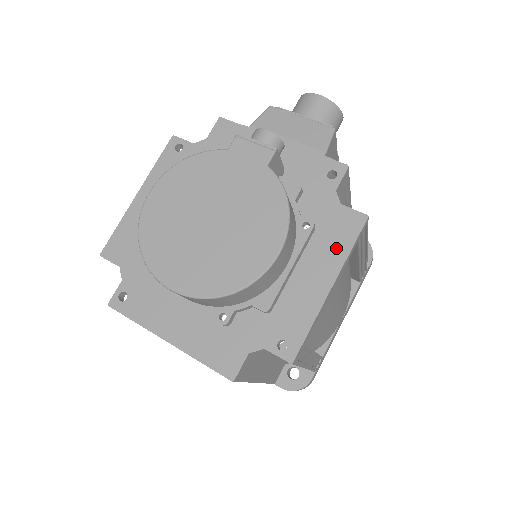
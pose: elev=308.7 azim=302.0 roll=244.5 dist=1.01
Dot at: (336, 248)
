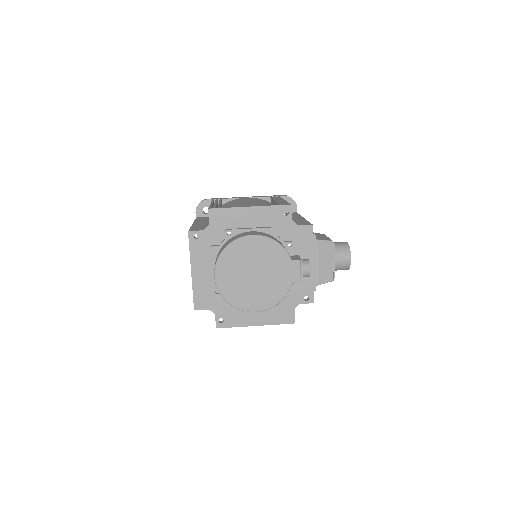
Dot at: (274, 318)
